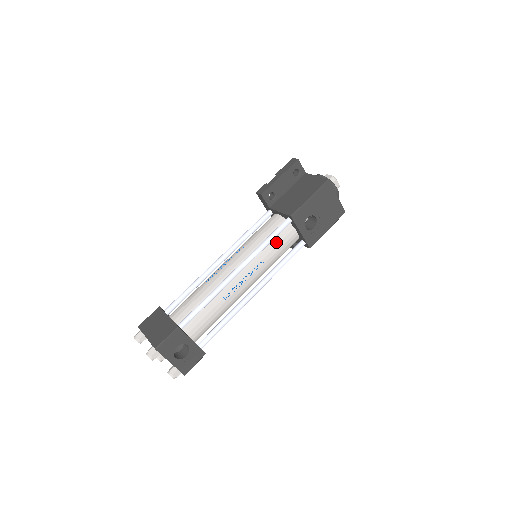
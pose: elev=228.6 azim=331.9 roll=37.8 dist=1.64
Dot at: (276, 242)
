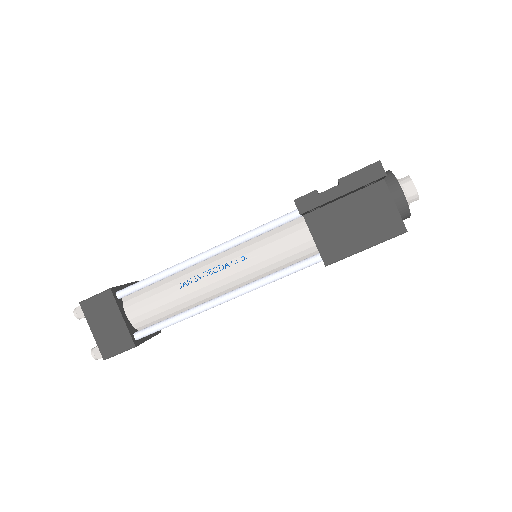
Dot at: occluded
